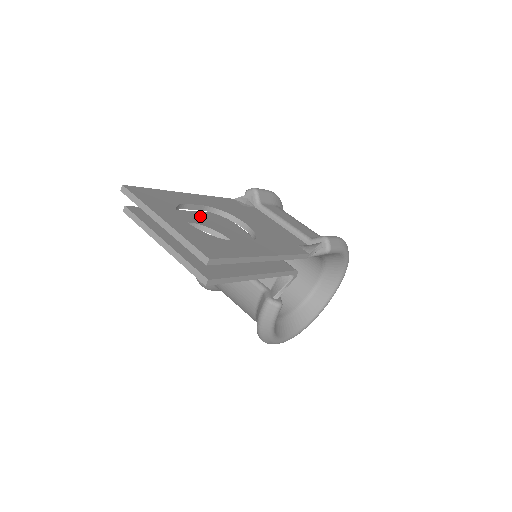
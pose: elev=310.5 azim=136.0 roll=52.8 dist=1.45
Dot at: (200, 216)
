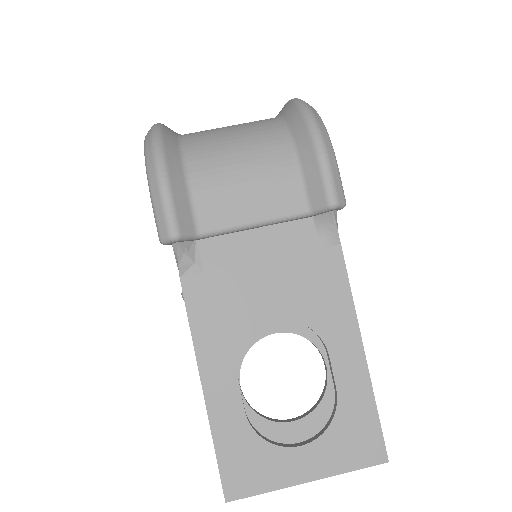
Dot at: occluded
